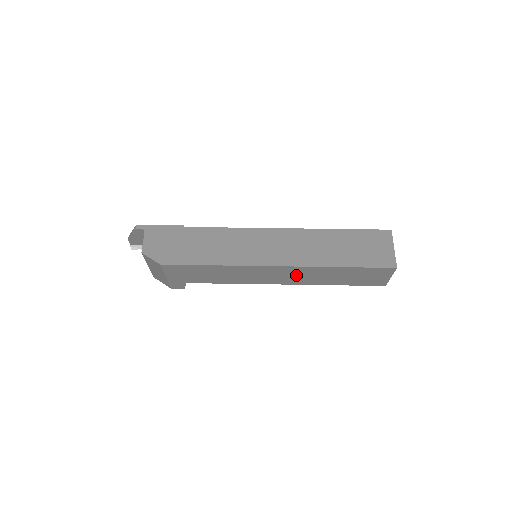
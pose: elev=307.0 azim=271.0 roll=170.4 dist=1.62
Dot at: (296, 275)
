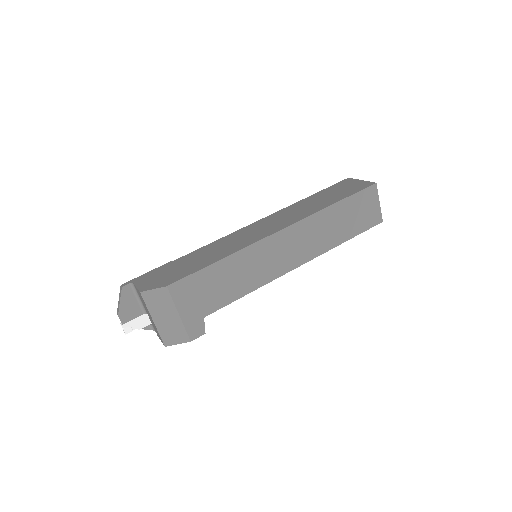
Dot at: (303, 241)
